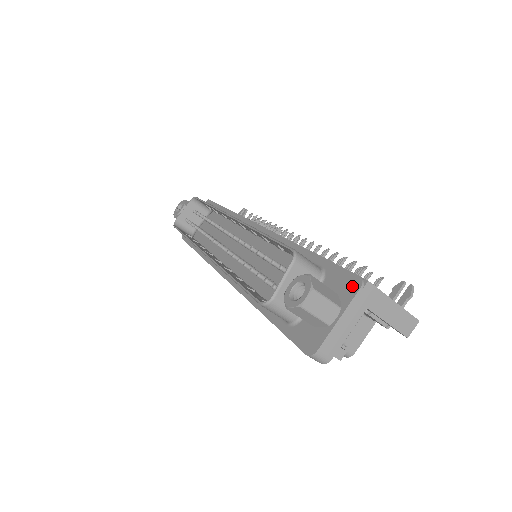
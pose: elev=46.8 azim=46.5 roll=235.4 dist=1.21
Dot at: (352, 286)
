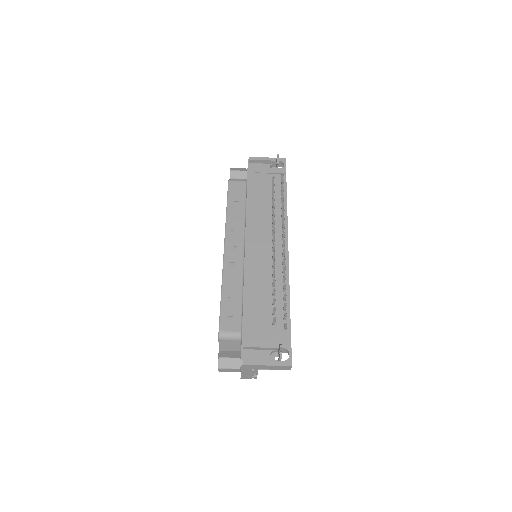
Dot at: occluded
